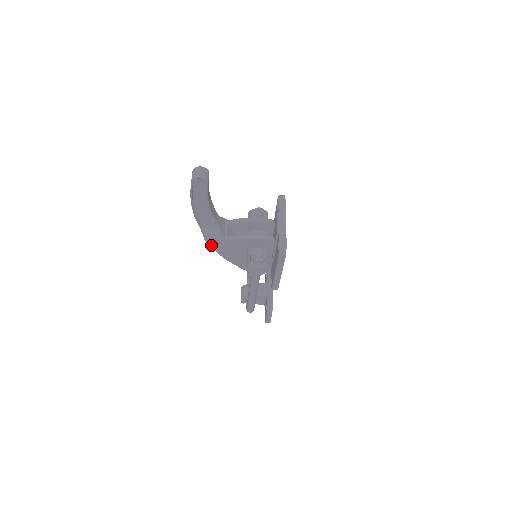
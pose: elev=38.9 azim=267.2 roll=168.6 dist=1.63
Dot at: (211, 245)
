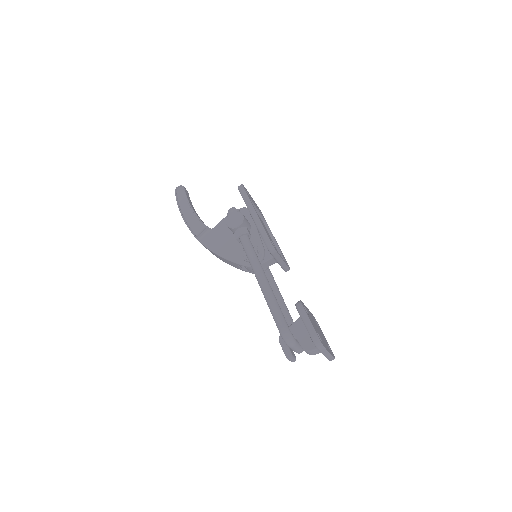
Dot at: (203, 242)
